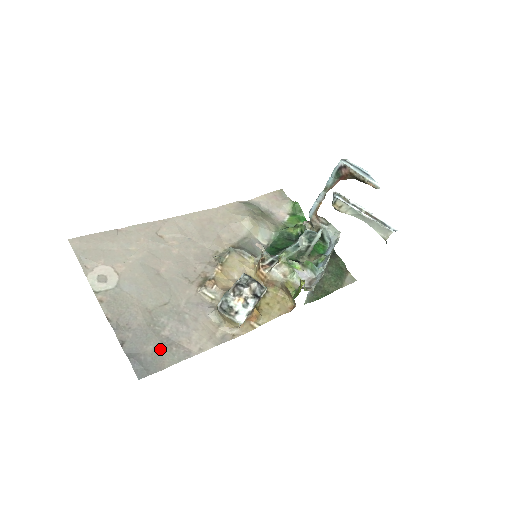
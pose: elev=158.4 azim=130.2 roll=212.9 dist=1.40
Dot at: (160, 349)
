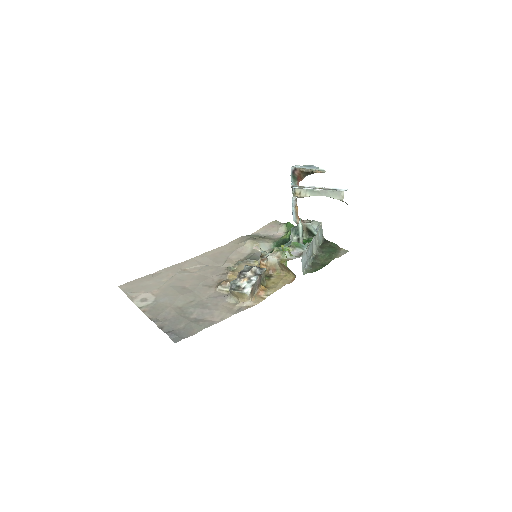
Dot at: (190, 325)
